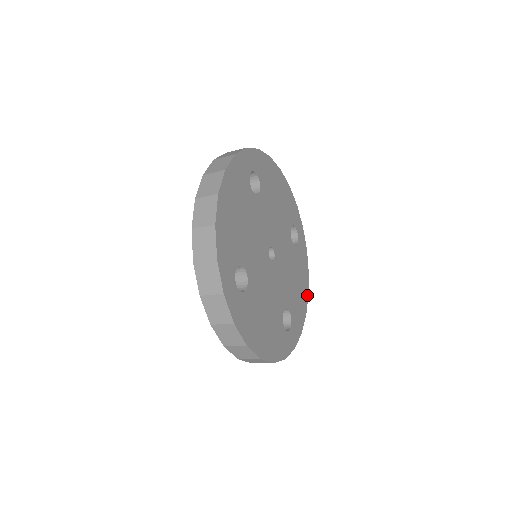
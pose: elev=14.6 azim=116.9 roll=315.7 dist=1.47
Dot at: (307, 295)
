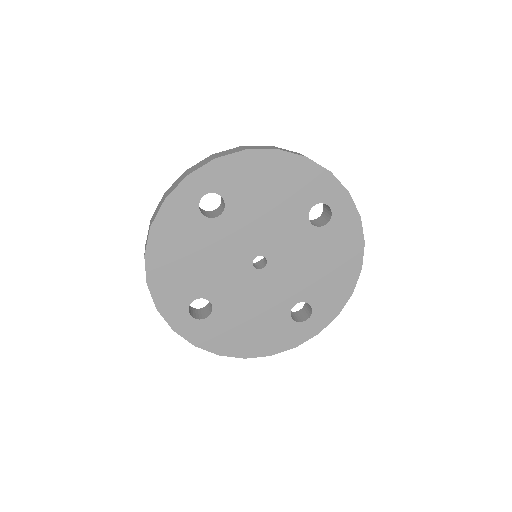
Dot at: (358, 269)
